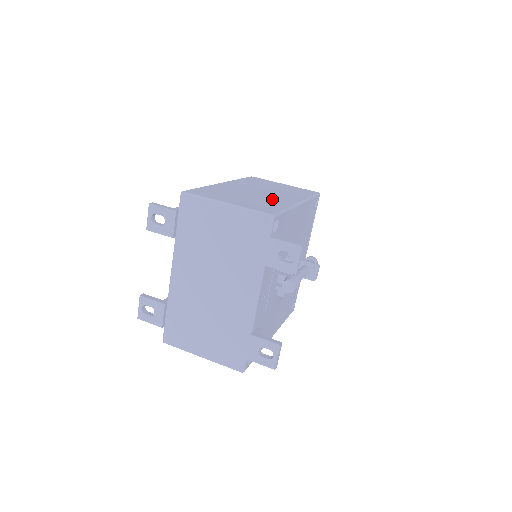
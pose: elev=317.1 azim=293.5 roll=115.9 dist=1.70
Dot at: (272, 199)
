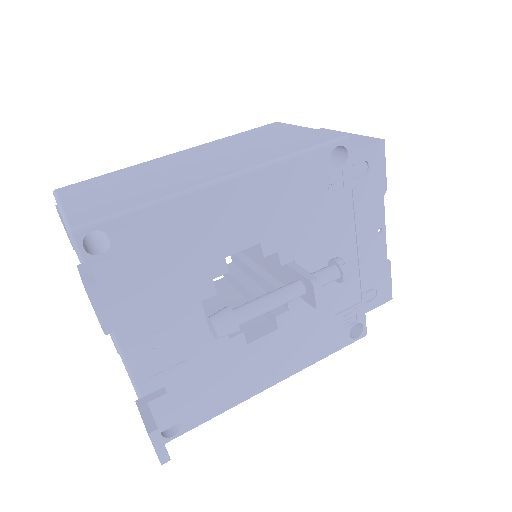
Dot at: (173, 180)
